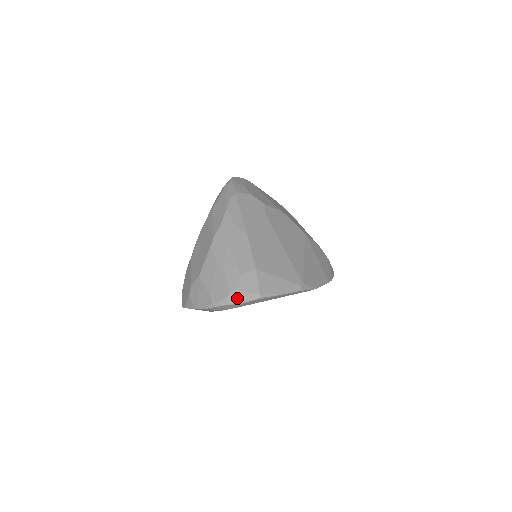
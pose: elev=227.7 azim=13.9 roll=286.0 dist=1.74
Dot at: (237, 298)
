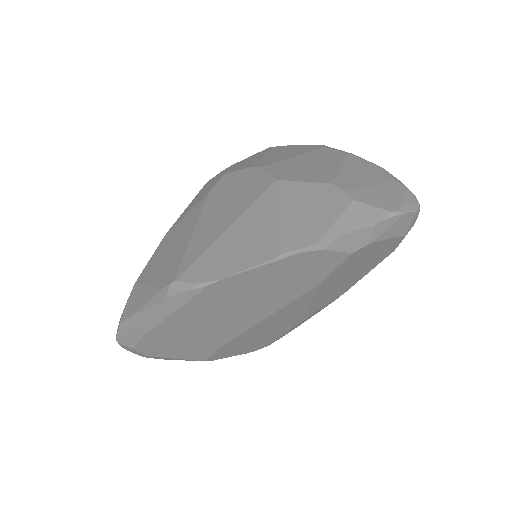
Dot at: occluded
